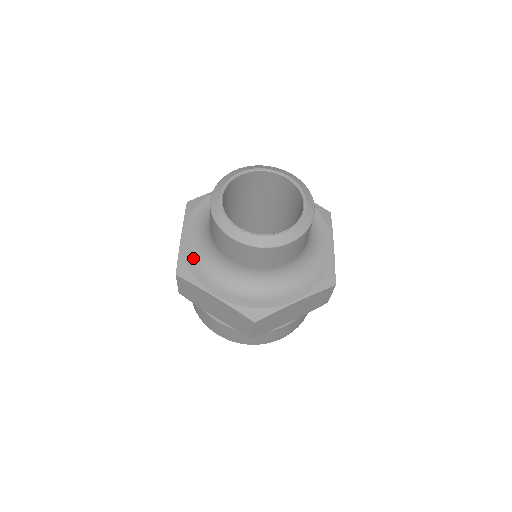
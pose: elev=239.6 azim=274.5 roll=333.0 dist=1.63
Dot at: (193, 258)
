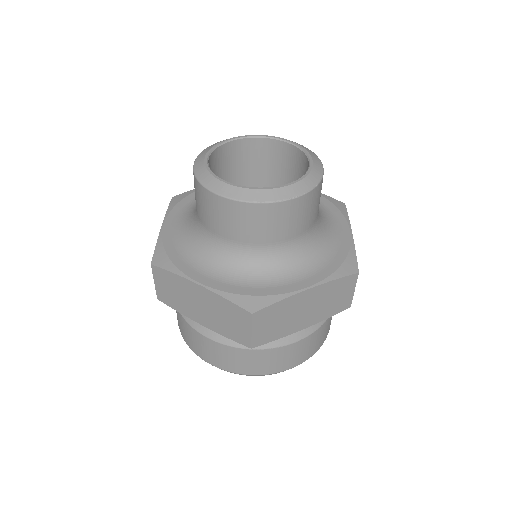
Dot at: (174, 246)
